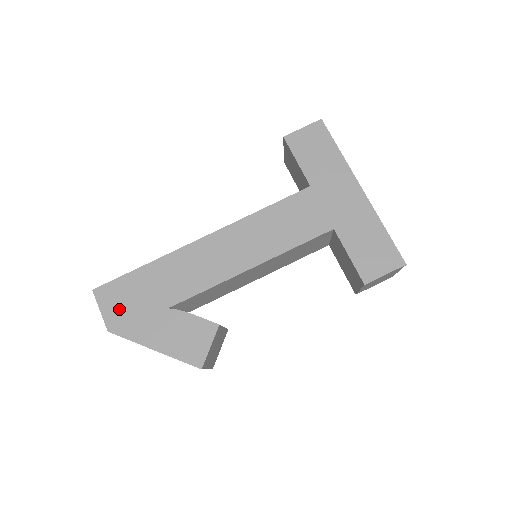
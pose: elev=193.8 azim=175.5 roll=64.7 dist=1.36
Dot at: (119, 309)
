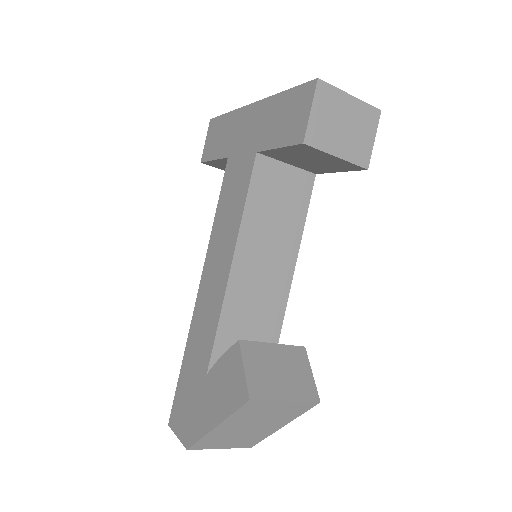
Dot at: (184, 420)
